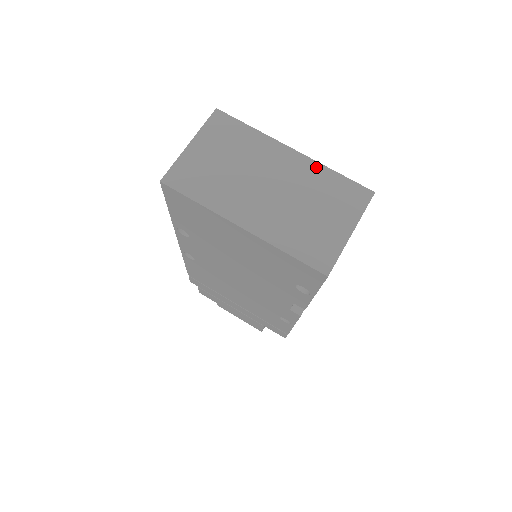
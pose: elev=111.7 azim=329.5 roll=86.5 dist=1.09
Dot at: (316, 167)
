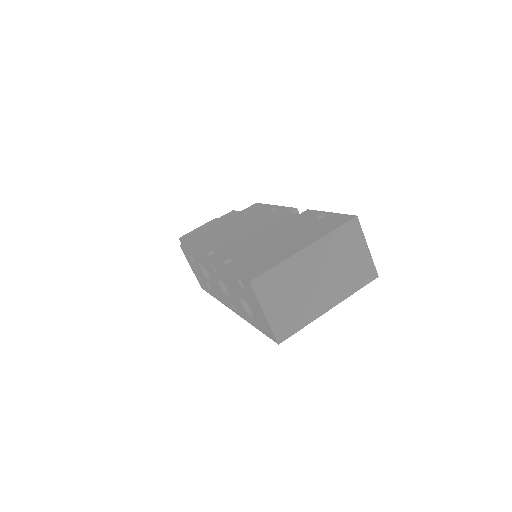
Dot at: (324, 241)
